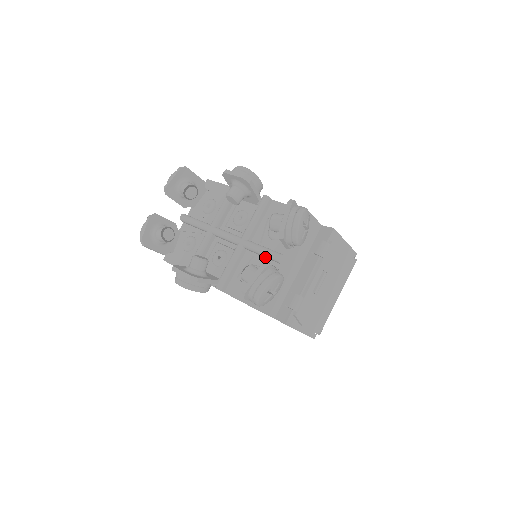
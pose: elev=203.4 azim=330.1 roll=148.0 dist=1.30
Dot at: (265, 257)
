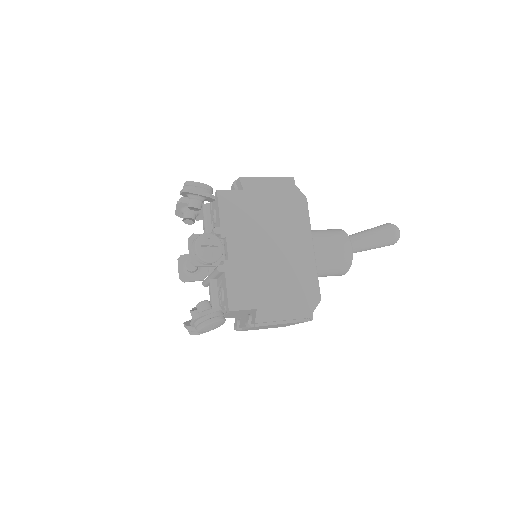
Dot at: occluded
